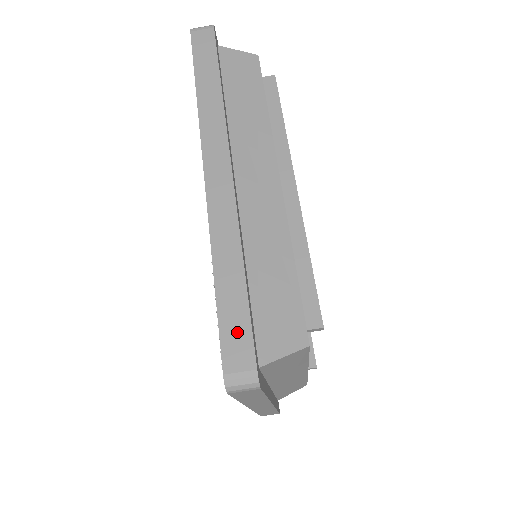
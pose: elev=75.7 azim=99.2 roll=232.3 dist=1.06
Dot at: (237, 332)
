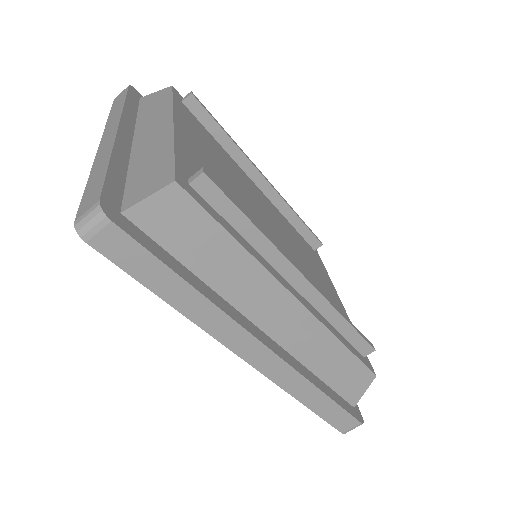
Dot at: (339, 418)
